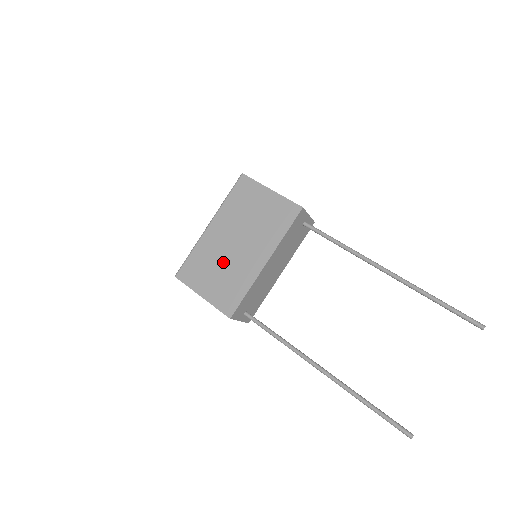
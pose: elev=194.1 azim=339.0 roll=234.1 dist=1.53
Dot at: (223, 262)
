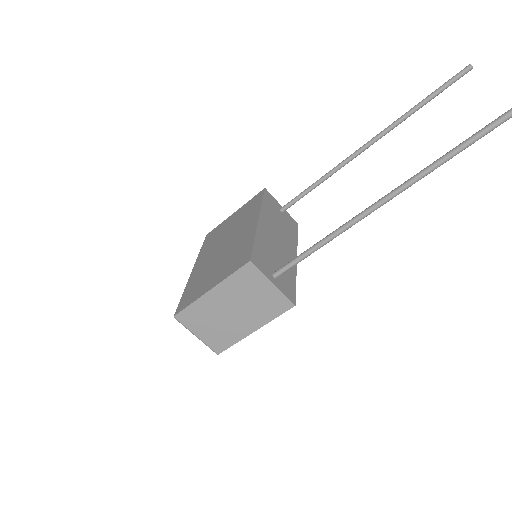
Dot at: (218, 260)
